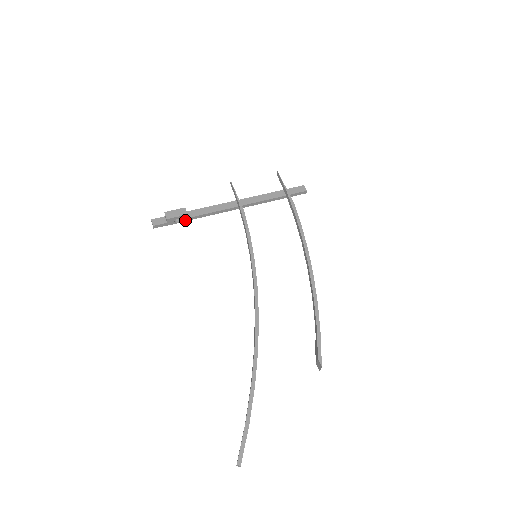
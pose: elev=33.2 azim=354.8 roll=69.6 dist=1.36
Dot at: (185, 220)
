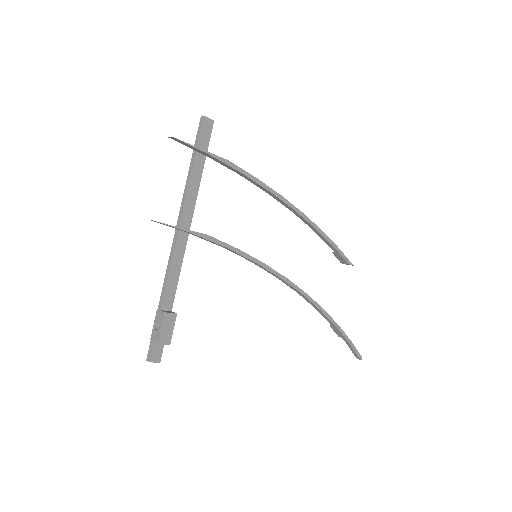
Dot at: occluded
